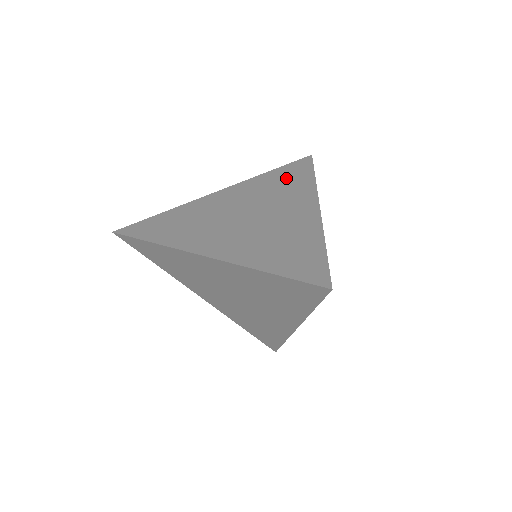
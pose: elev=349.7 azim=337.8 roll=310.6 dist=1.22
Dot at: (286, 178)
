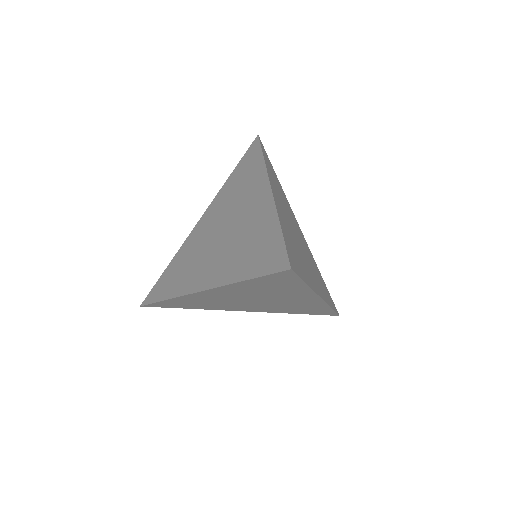
Dot at: (243, 174)
